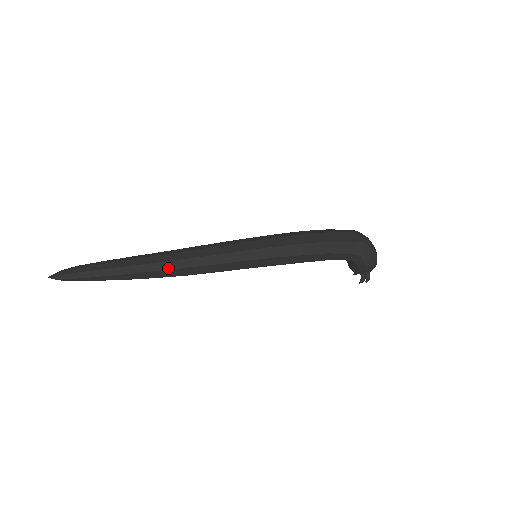
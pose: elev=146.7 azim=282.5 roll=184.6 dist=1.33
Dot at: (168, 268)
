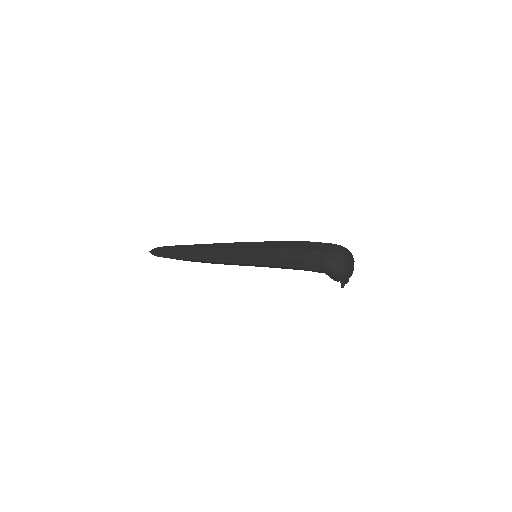
Dot at: (199, 260)
